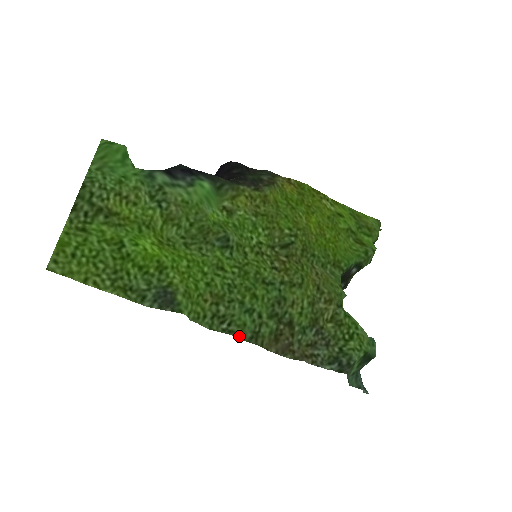
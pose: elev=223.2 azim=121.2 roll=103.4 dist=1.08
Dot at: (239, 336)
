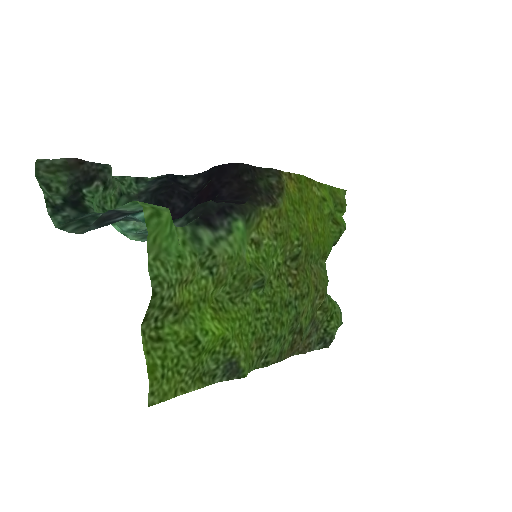
Dot at: (272, 362)
